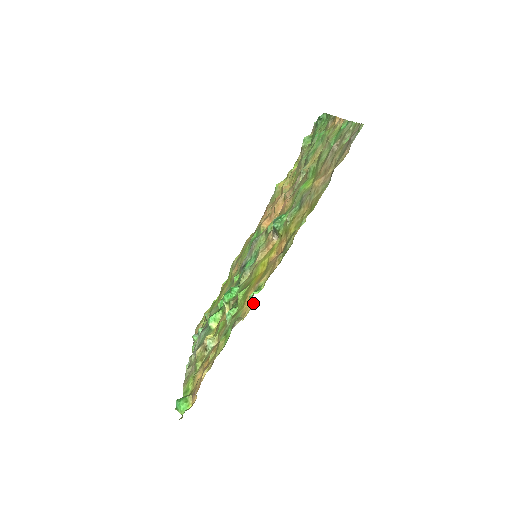
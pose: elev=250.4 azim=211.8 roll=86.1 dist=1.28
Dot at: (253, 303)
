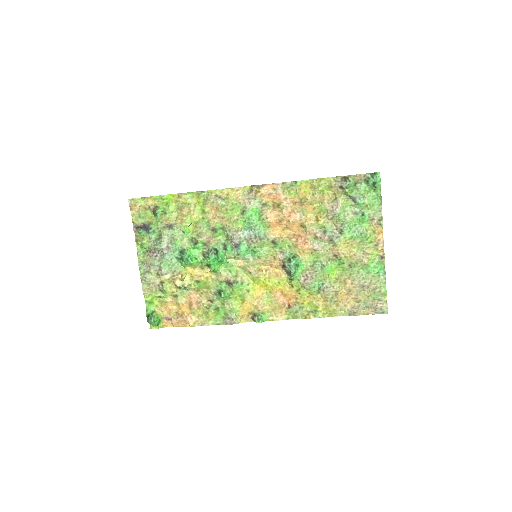
Dot at: occluded
